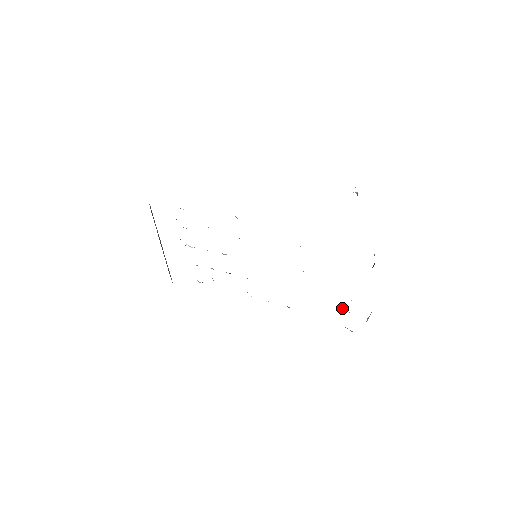
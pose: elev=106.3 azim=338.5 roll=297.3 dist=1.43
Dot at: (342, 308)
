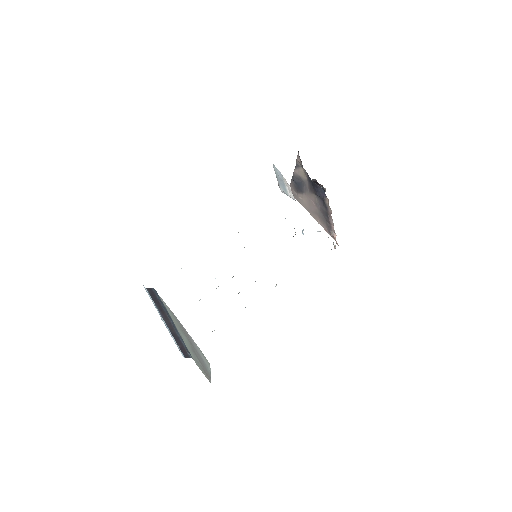
Dot at: occluded
